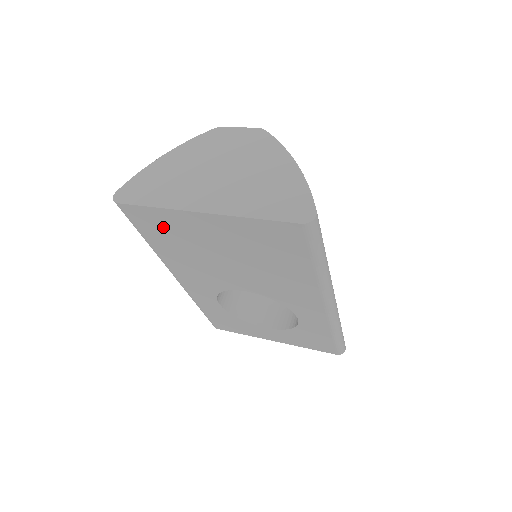
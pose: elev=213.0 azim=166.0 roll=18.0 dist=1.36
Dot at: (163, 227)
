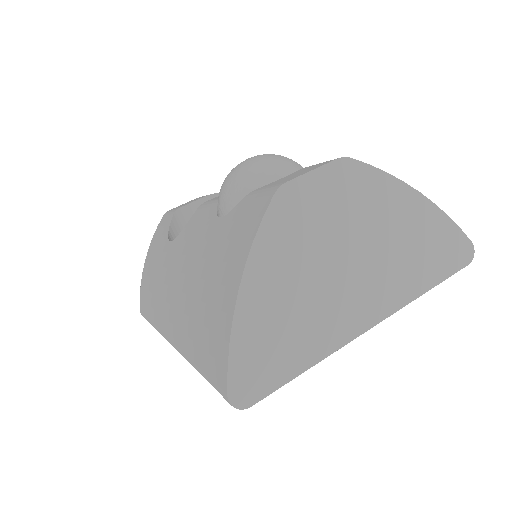
Dot at: occluded
